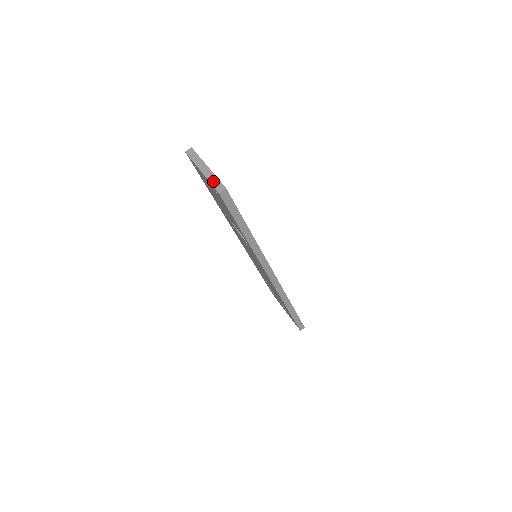
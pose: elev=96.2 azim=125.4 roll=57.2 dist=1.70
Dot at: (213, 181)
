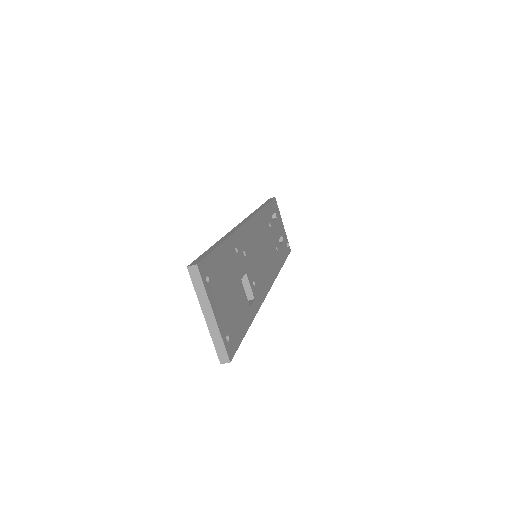
Dot at: (217, 342)
